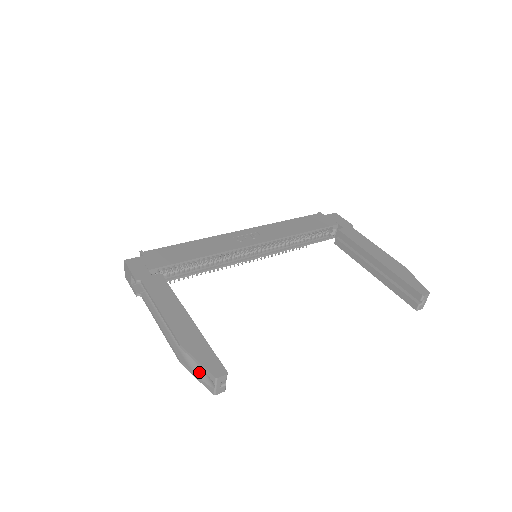
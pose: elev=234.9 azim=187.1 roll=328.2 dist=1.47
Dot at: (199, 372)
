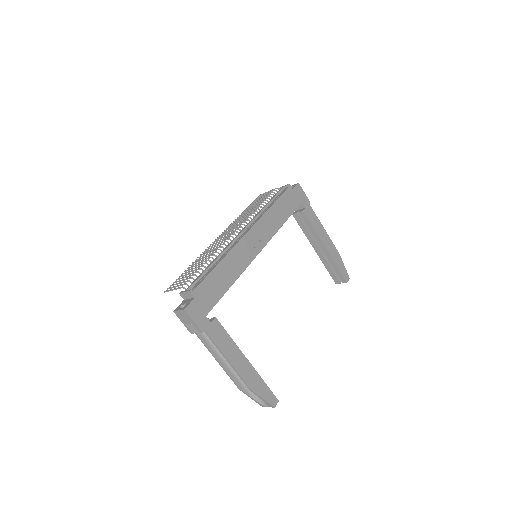
Dot at: (255, 396)
